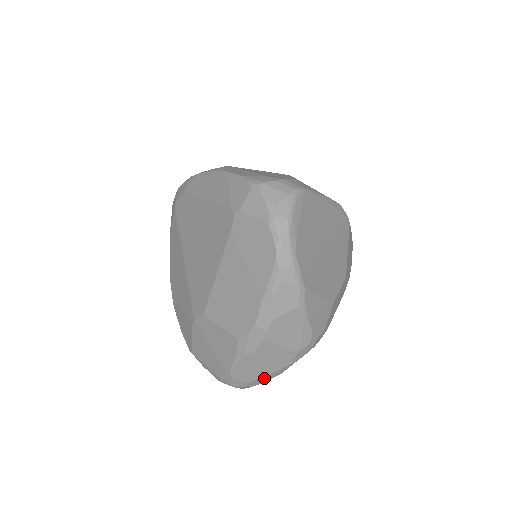
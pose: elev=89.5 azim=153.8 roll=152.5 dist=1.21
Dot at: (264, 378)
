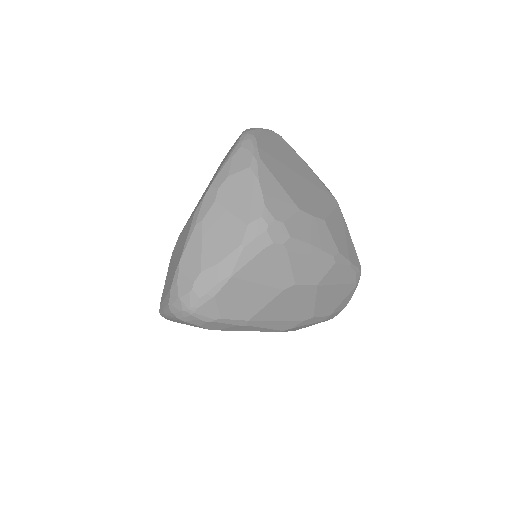
Dot at: (212, 274)
